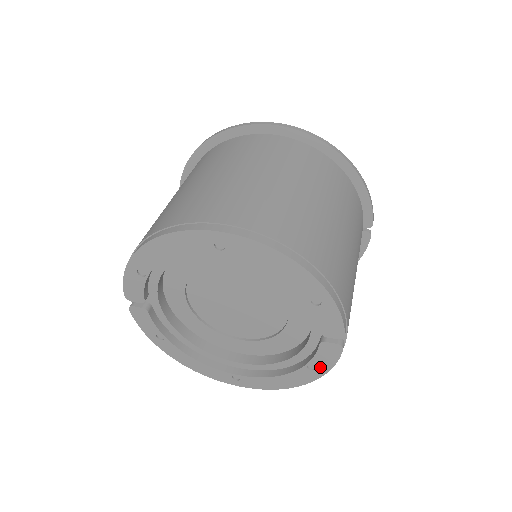
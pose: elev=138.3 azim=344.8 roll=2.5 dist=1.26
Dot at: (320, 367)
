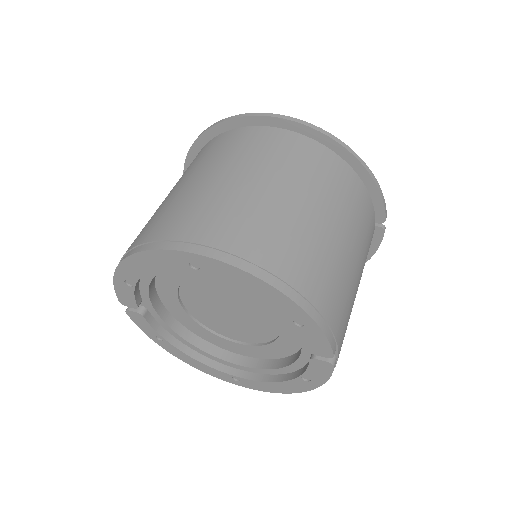
Dot at: (314, 379)
